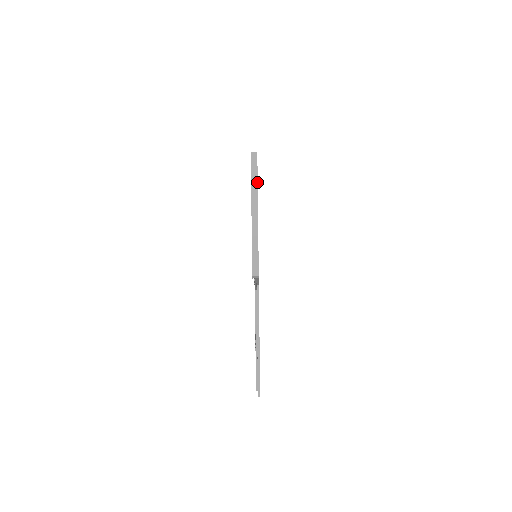
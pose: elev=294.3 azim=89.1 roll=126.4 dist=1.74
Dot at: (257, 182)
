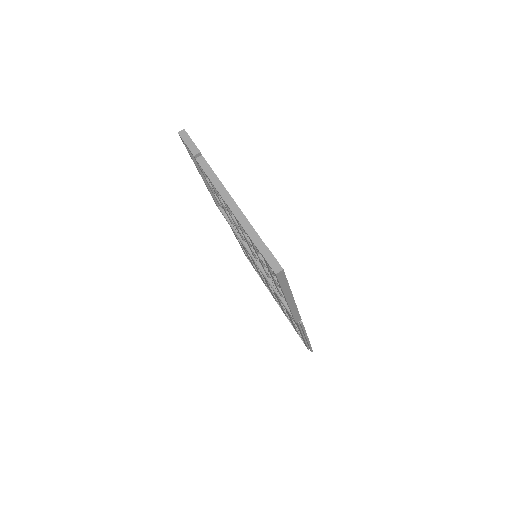
Dot at: (288, 284)
